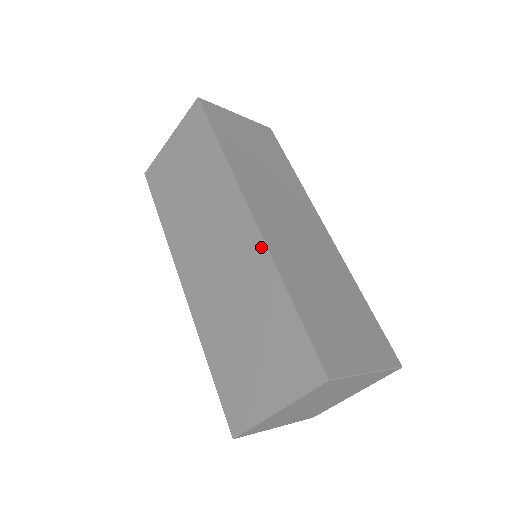
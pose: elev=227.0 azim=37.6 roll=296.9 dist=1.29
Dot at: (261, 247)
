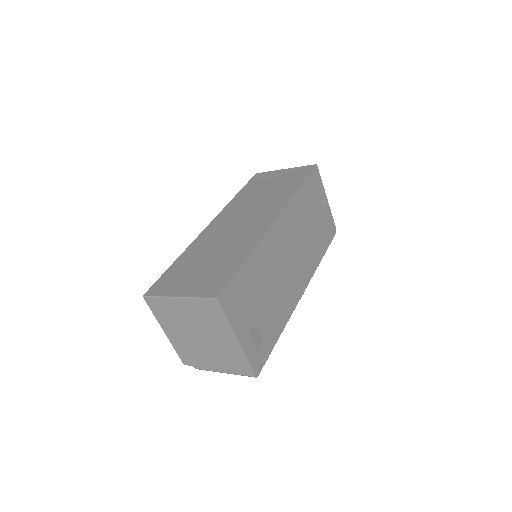
Dot at: occluded
